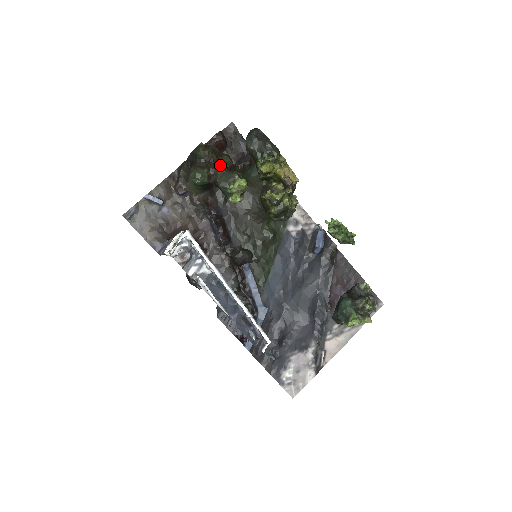
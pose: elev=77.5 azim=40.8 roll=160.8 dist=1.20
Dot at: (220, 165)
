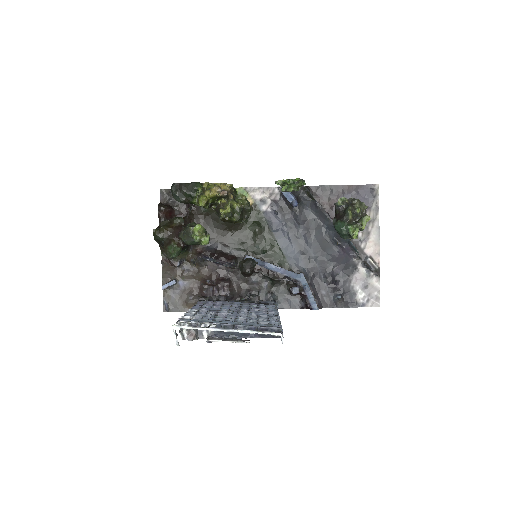
Dot at: (177, 230)
